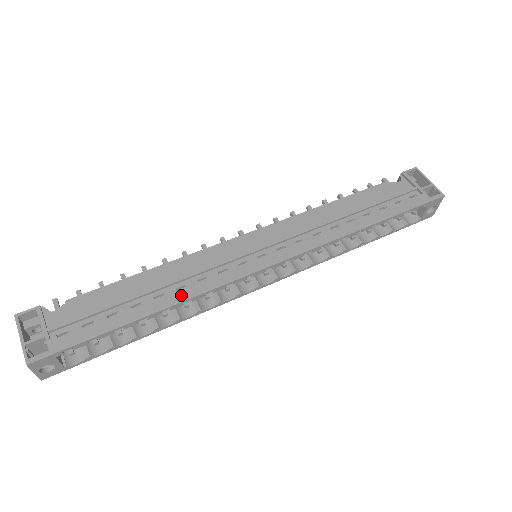
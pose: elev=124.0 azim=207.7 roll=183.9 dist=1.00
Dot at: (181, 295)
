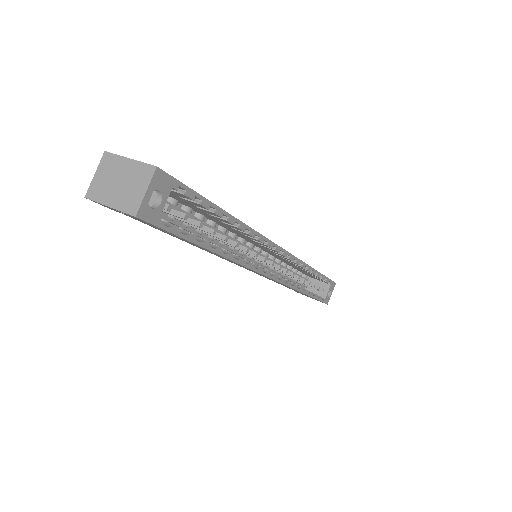
Dot at: occluded
